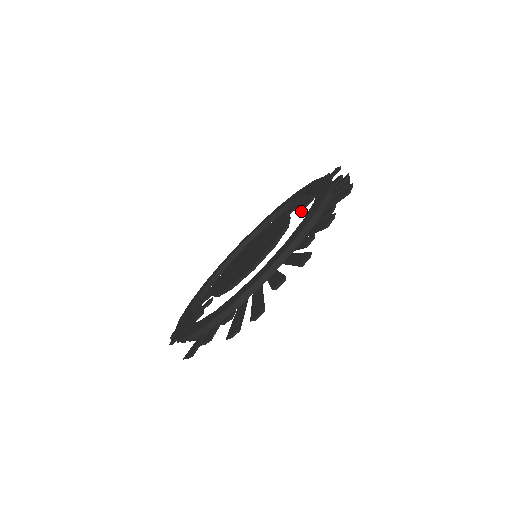
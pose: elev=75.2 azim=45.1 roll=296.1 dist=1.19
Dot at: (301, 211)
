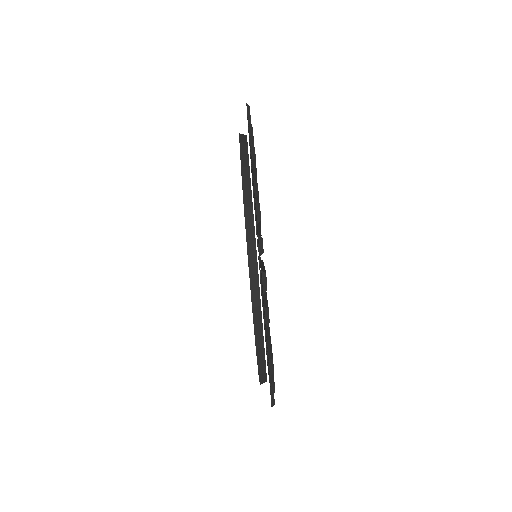
Dot at: occluded
